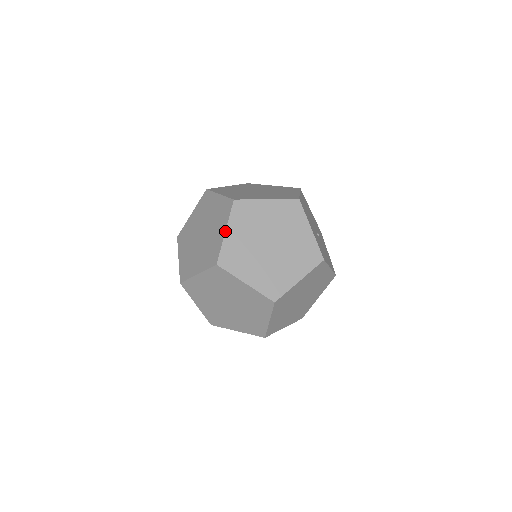
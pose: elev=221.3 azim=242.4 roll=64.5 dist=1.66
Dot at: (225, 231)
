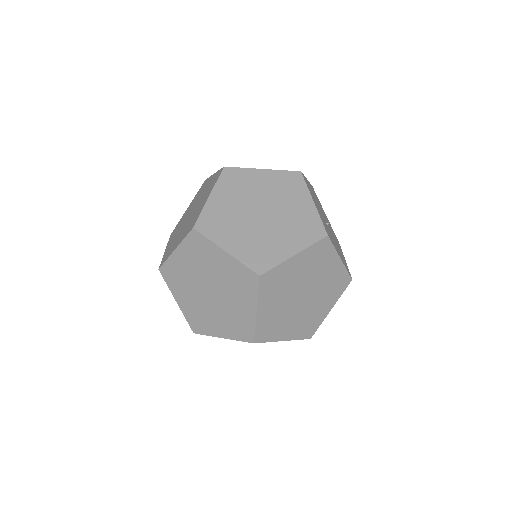
Dot at: (209, 195)
